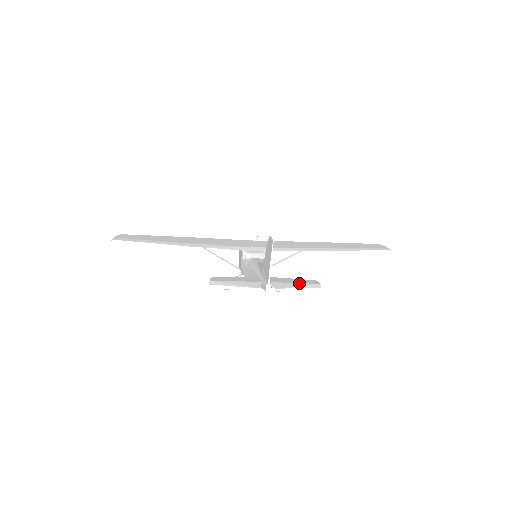
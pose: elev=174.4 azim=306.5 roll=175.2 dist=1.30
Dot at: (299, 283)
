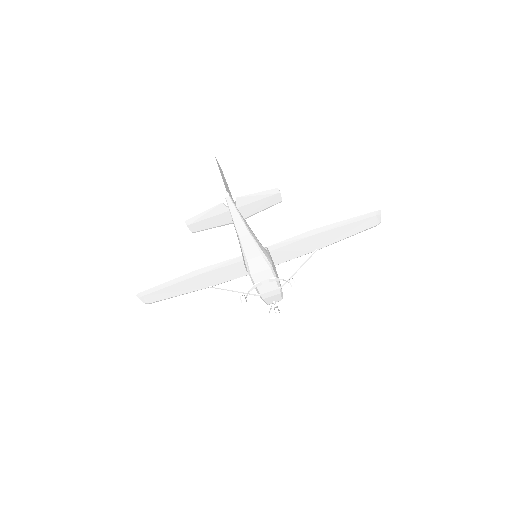
Dot at: (260, 197)
